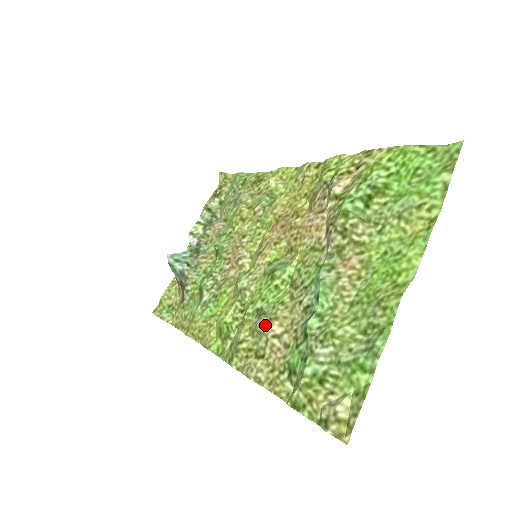
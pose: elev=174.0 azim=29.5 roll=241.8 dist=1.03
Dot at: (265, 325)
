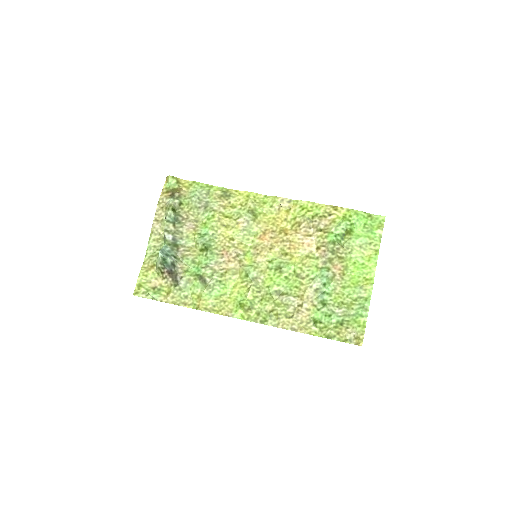
Dot at: (292, 300)
